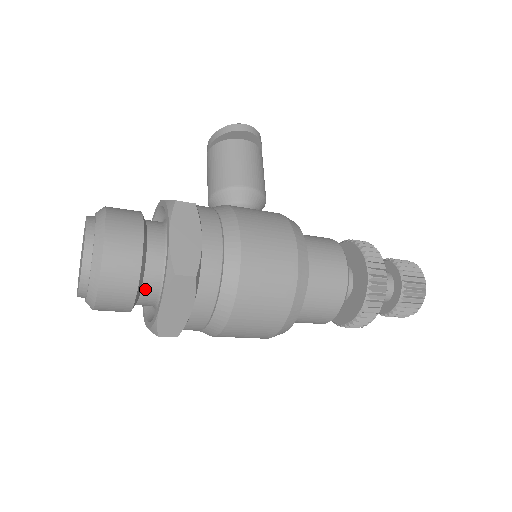
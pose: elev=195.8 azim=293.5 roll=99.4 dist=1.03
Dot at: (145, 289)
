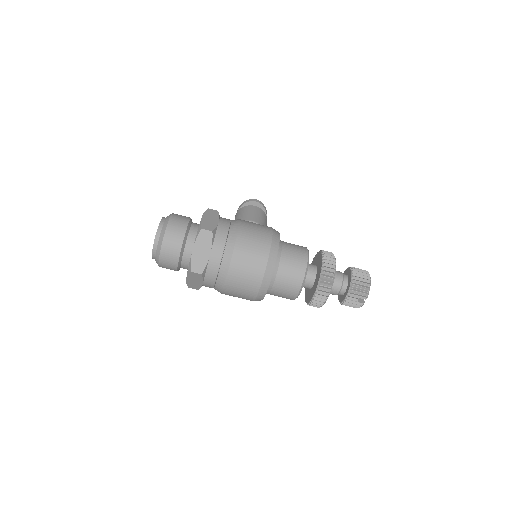
Dot at: (187, 247)
